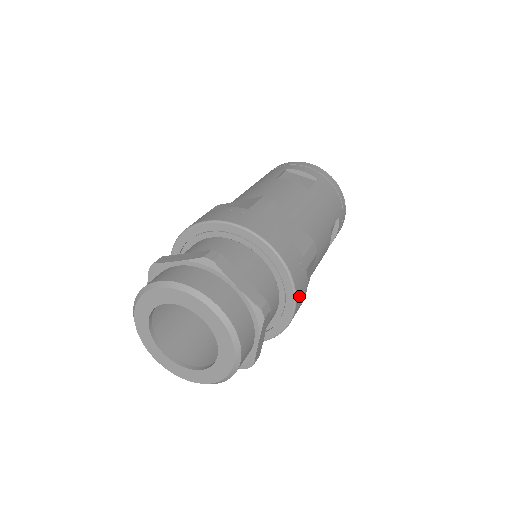
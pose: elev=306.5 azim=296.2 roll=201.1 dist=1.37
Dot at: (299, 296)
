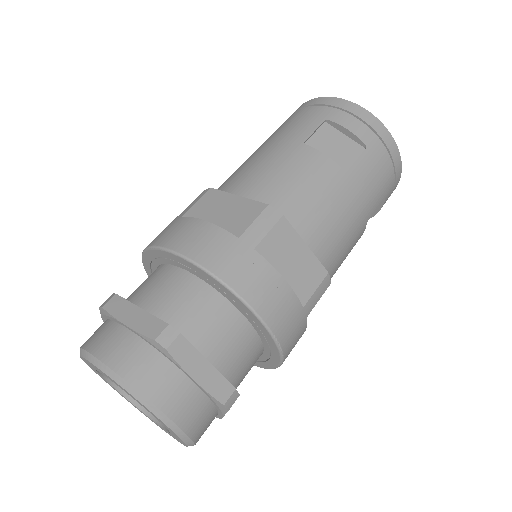
Dot at: (289, 351)
